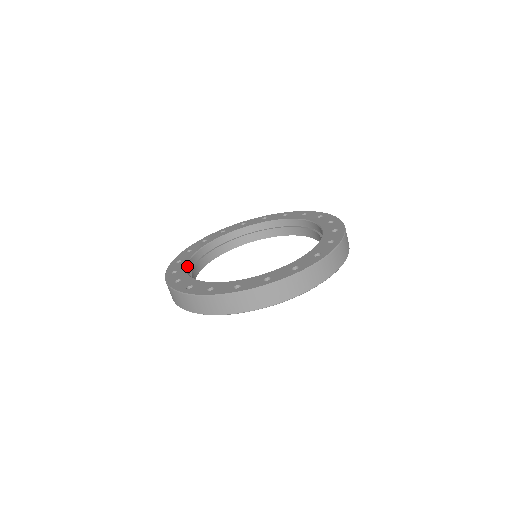
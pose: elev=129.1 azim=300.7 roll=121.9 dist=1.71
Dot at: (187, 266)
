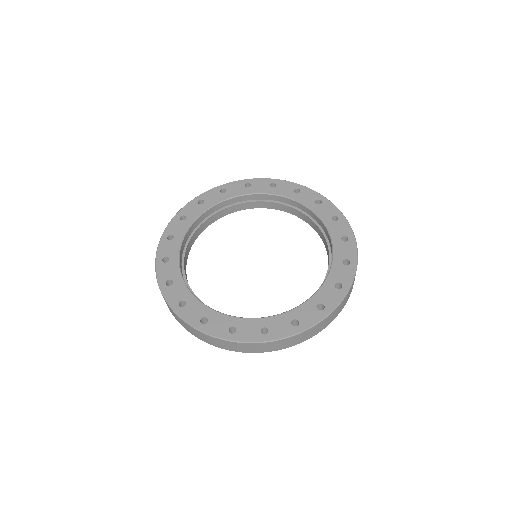
Dot at: (181, 271)
